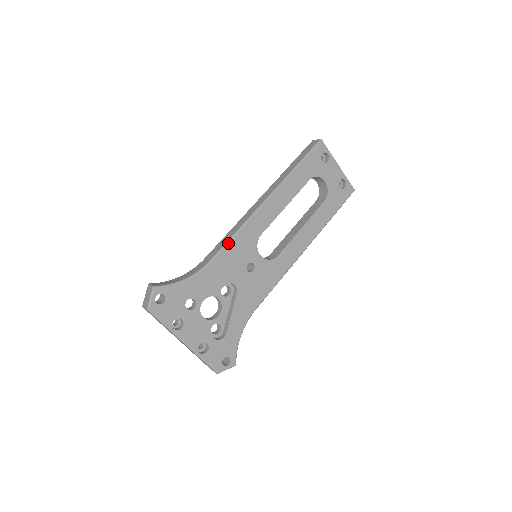
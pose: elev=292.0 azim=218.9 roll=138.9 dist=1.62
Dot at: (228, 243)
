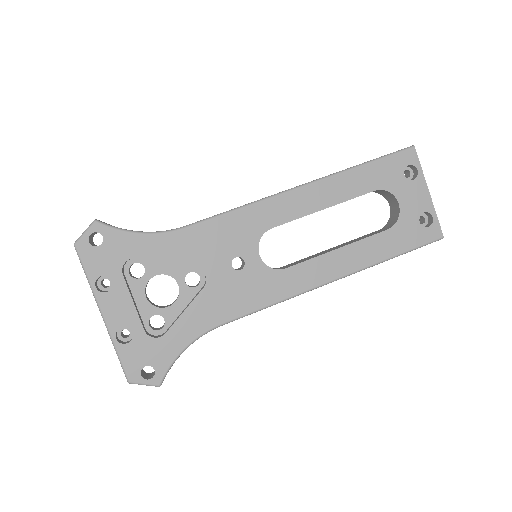
Dot at: (220, 216)
